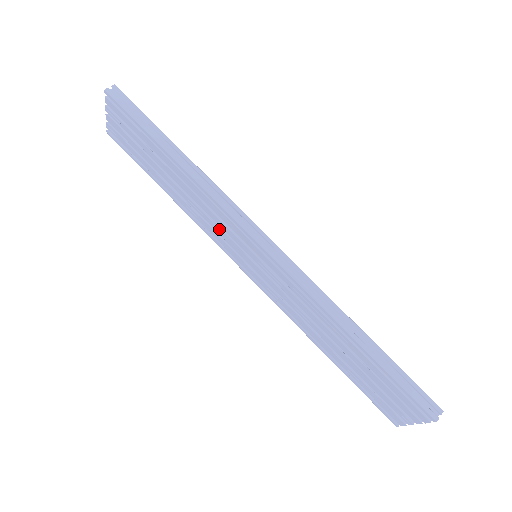
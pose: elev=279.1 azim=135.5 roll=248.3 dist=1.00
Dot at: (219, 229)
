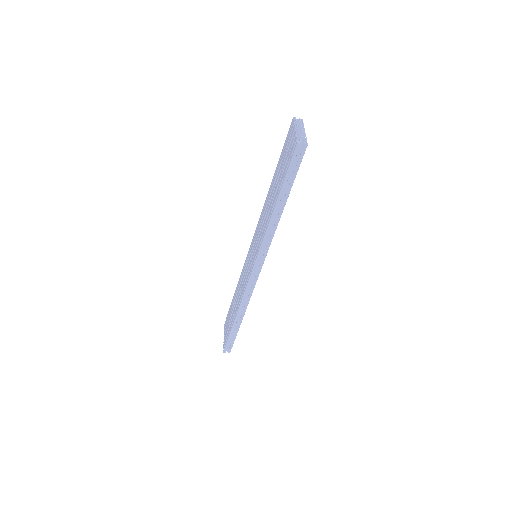
Dot at: (259, 232)
